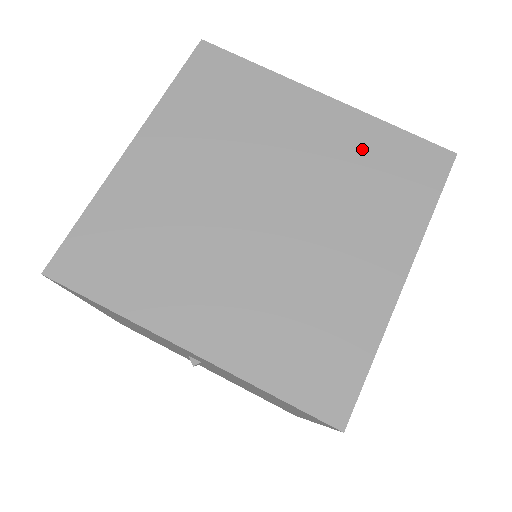
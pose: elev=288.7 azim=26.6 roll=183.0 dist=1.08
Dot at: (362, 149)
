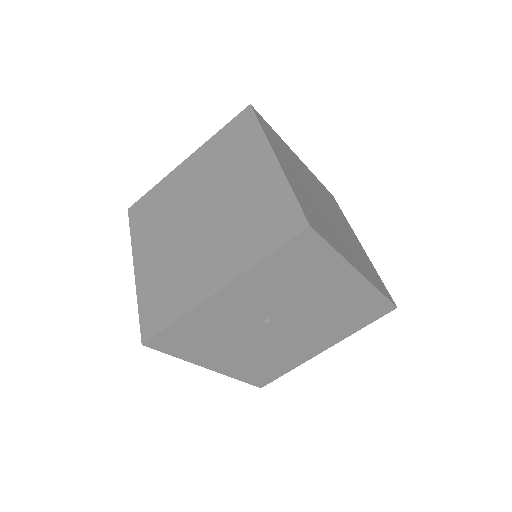
Dot at: (215, 152)
